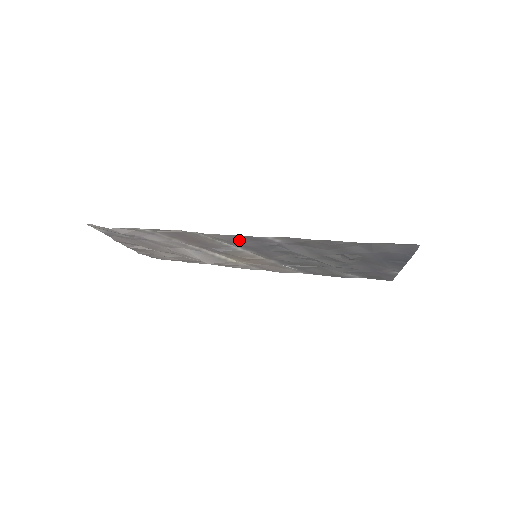
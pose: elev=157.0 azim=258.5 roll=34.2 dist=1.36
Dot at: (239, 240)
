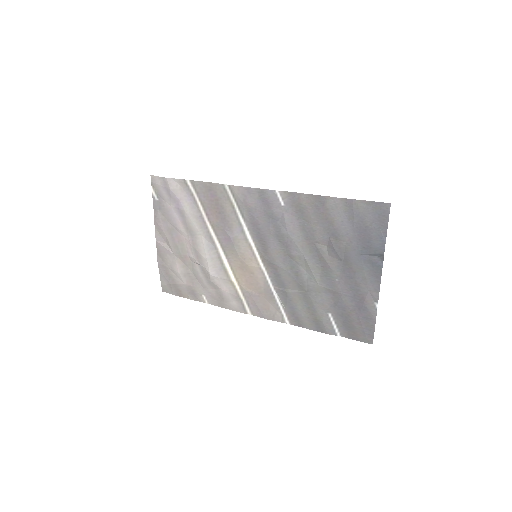
Dot at: (253, 203)
